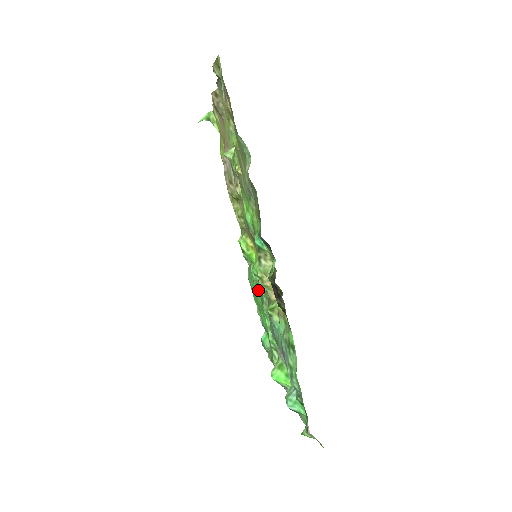
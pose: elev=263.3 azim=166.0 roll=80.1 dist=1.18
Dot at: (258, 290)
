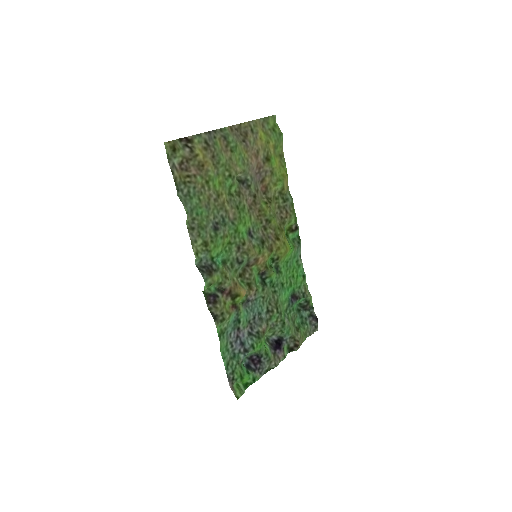
Dot at: (283, 272)
